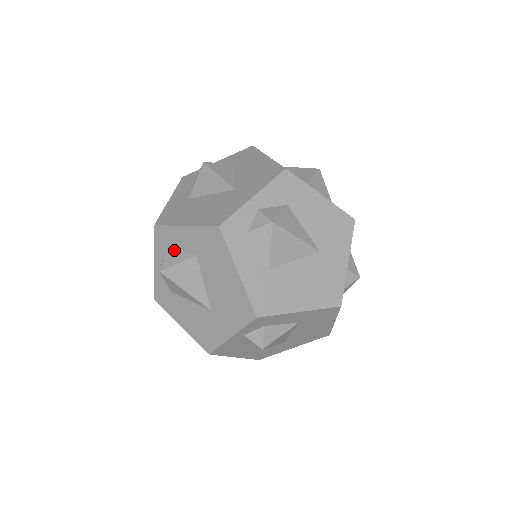
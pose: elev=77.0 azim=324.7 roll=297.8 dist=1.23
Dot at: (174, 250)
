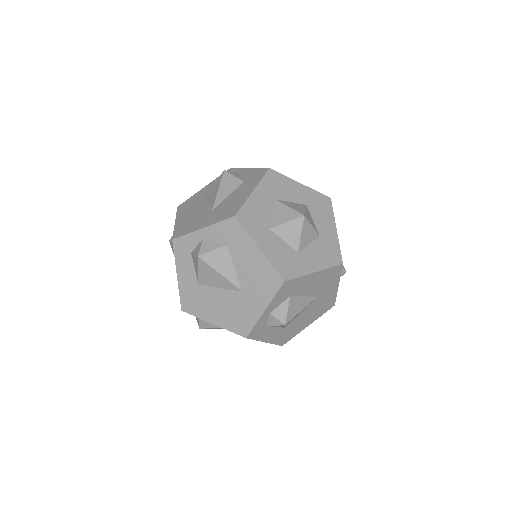
Dot at: occluded
